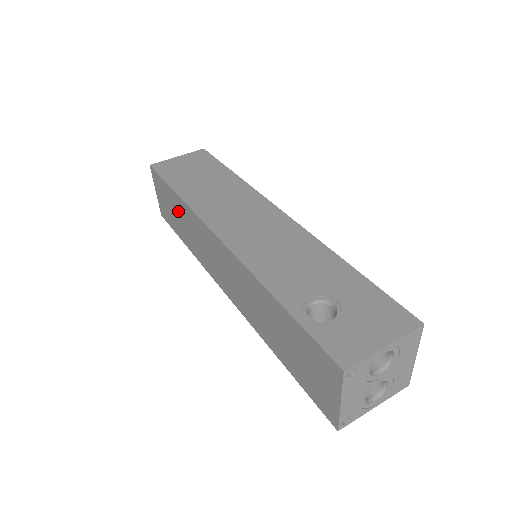
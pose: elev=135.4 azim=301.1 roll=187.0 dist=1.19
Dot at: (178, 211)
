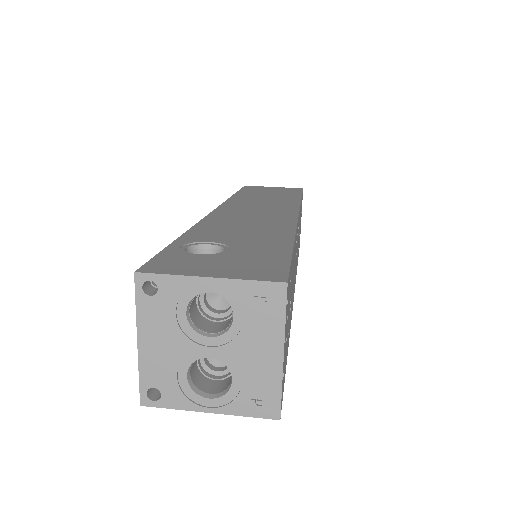
Dot at: occluded
